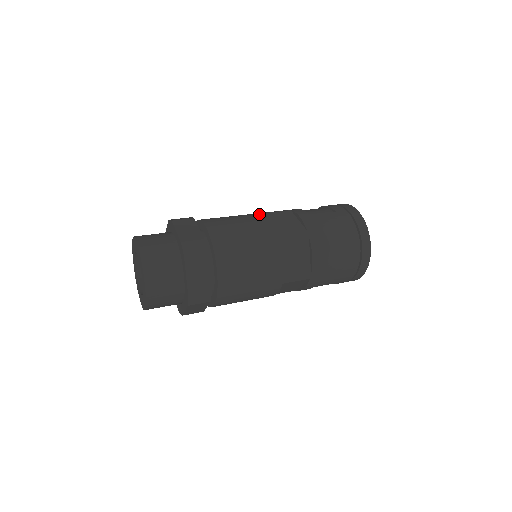
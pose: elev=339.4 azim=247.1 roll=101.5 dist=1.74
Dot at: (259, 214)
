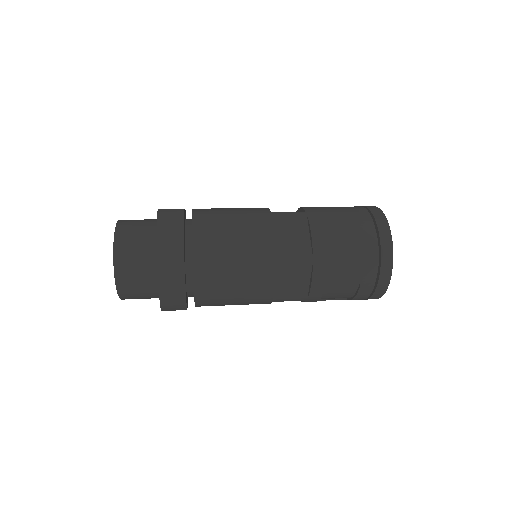
Dot at: occluded
